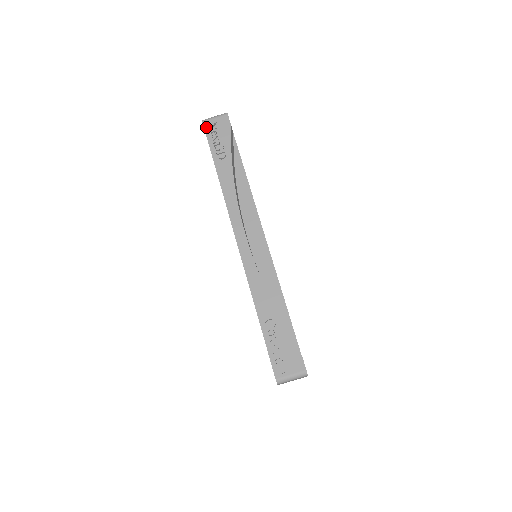
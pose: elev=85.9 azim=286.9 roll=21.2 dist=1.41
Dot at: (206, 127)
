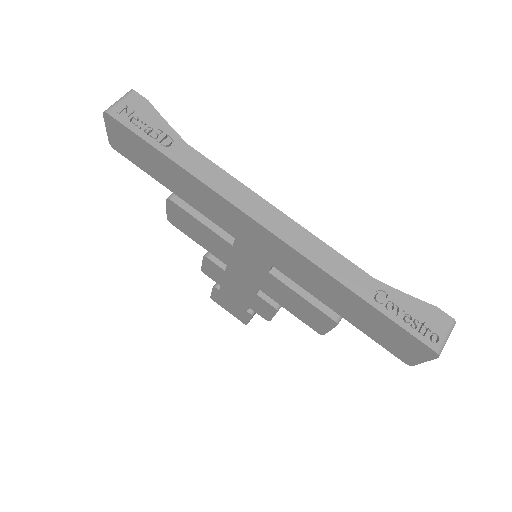
Dot at: (117, 117)
